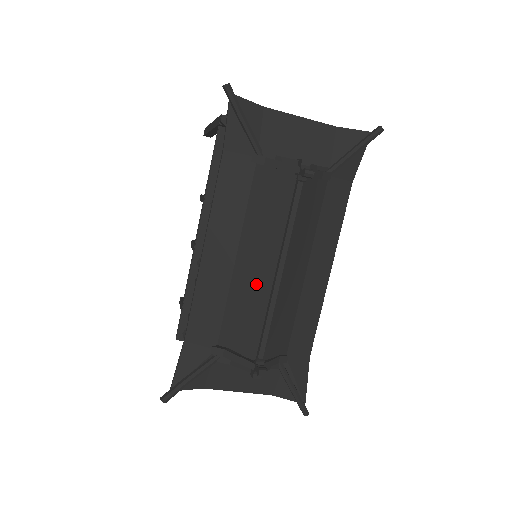
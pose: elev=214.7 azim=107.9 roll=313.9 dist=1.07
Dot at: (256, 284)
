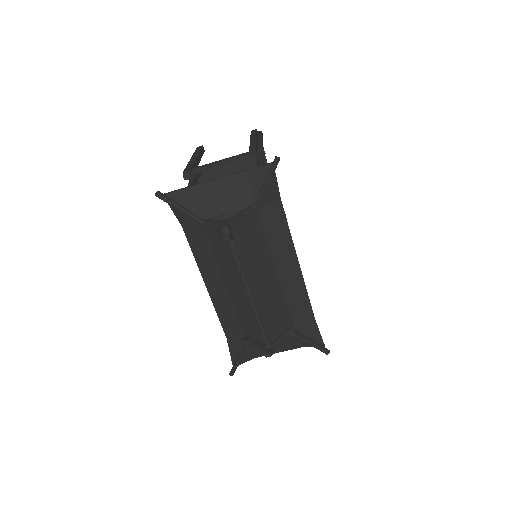
Dot at: (243, 301)
